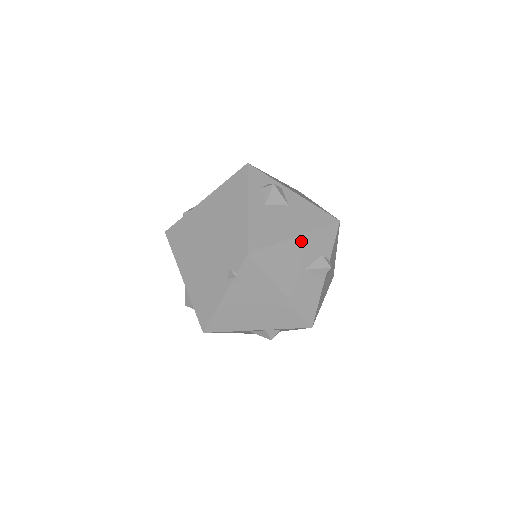
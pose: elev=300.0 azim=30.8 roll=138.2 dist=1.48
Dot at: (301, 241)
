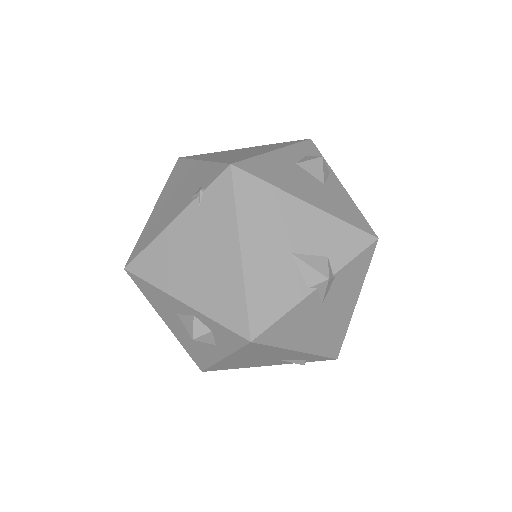
Dot at: (309, 214)
